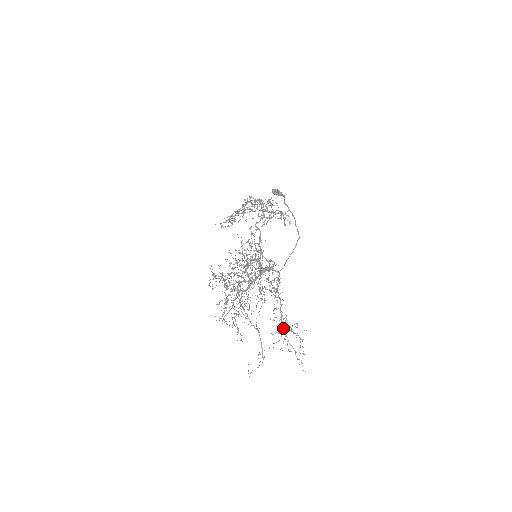
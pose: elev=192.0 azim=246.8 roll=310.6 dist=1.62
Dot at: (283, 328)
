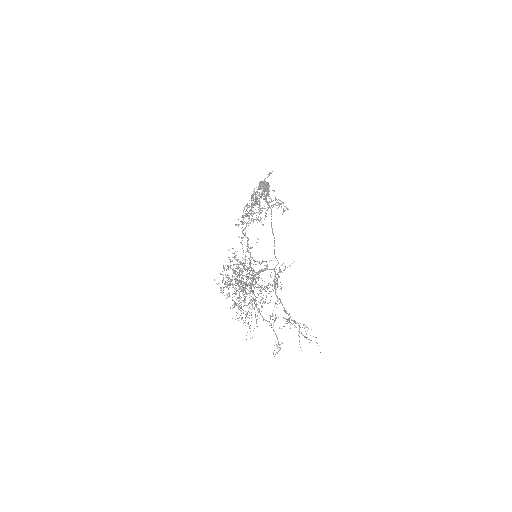
Dot at: occluded
